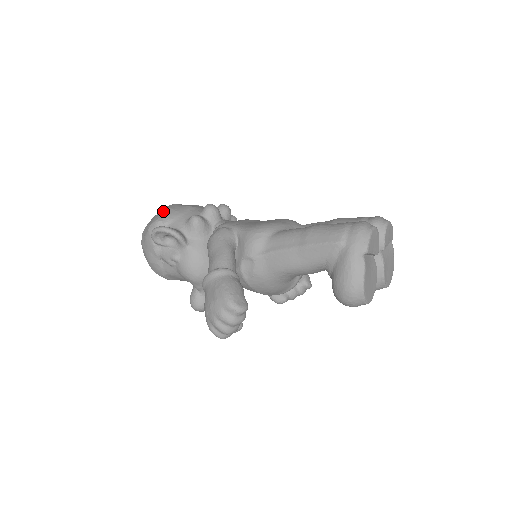
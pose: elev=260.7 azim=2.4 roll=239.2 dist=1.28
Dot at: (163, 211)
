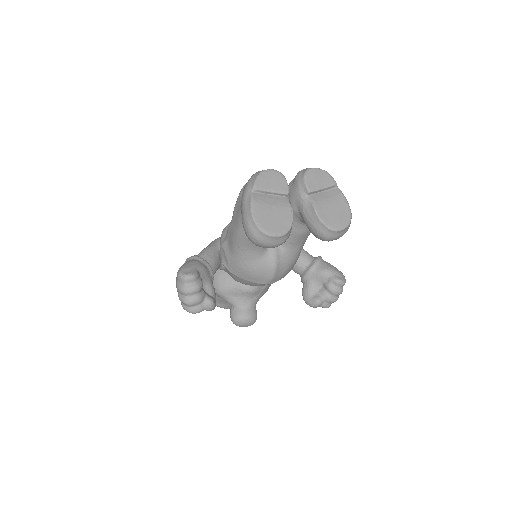
Dot at: occluded
